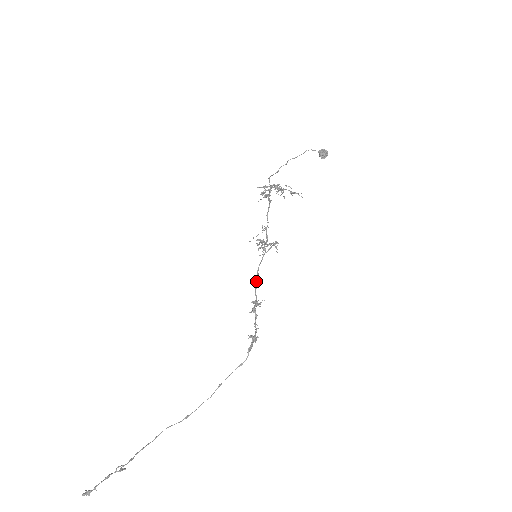
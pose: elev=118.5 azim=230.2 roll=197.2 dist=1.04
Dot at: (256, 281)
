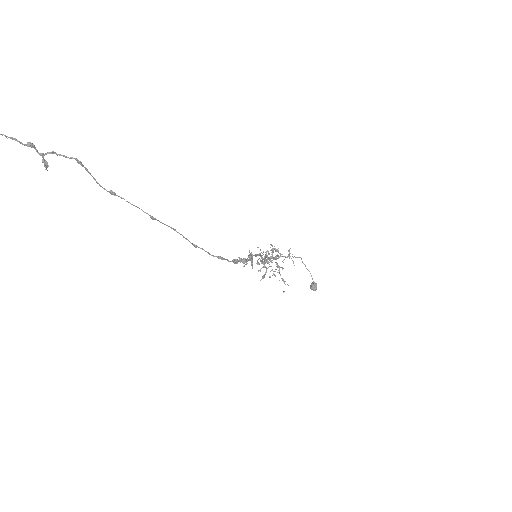
Dot at: (257, 254)
